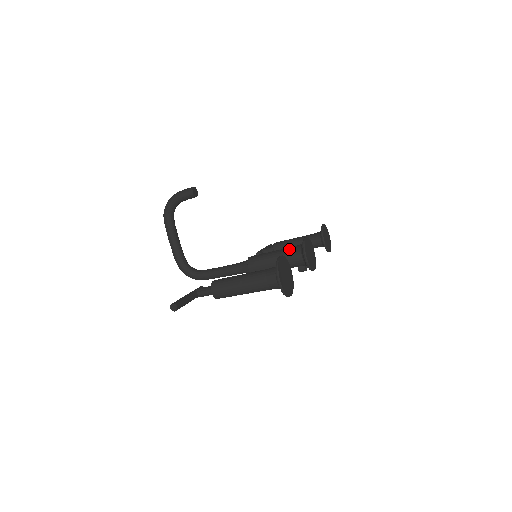
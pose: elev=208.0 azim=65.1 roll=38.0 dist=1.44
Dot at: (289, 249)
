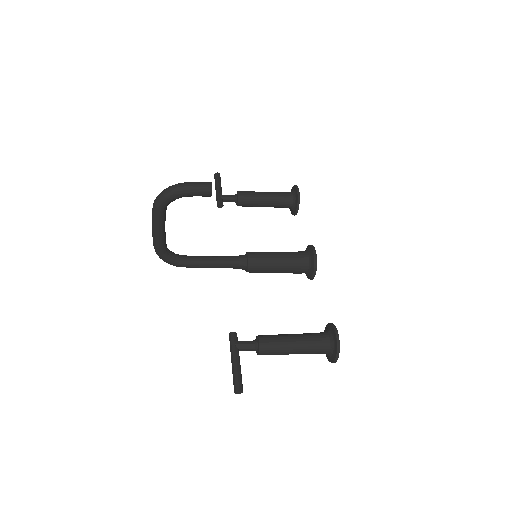
Dot at: (296, 260)
